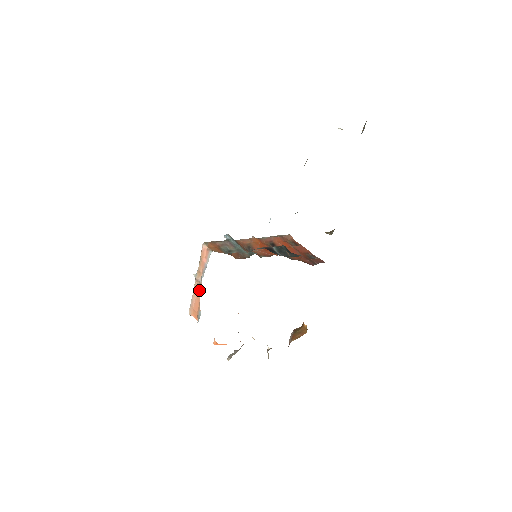
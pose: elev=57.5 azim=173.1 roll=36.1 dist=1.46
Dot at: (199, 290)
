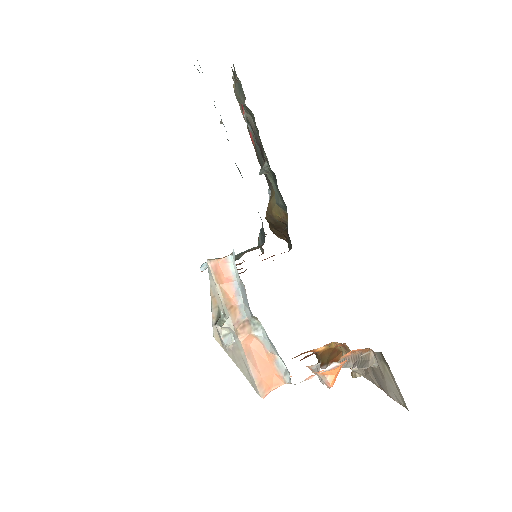
Dot at: (253, 330)
